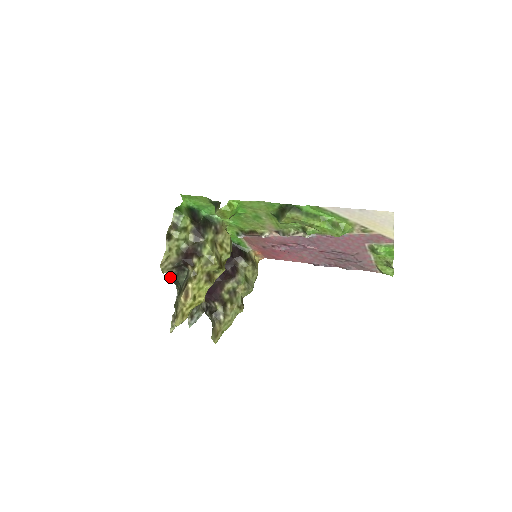
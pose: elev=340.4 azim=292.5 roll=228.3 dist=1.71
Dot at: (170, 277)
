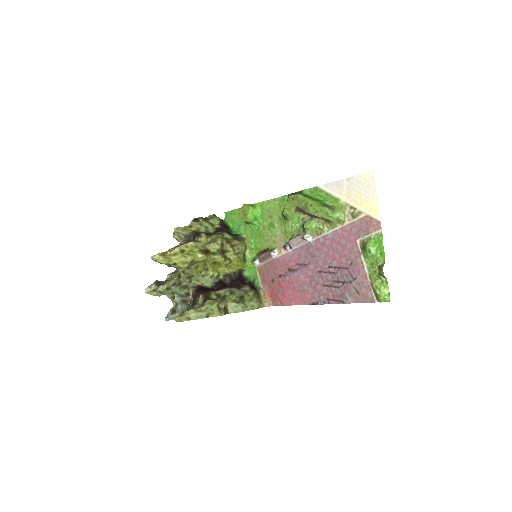
Dot at: occluded
